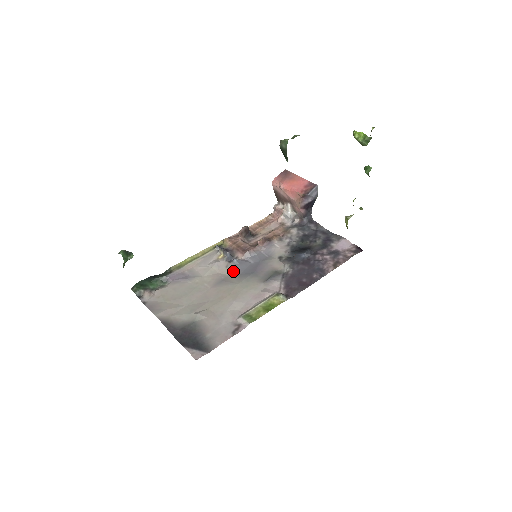
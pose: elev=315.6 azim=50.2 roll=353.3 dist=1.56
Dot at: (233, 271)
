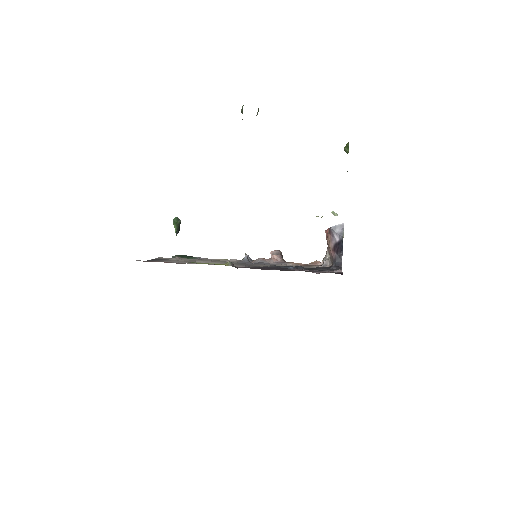
Dot at: (235, 262)
